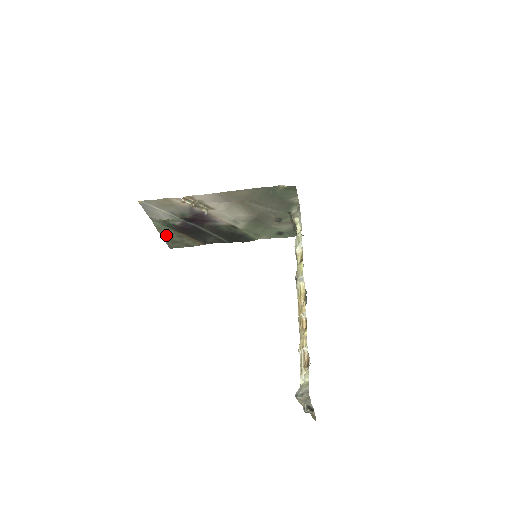
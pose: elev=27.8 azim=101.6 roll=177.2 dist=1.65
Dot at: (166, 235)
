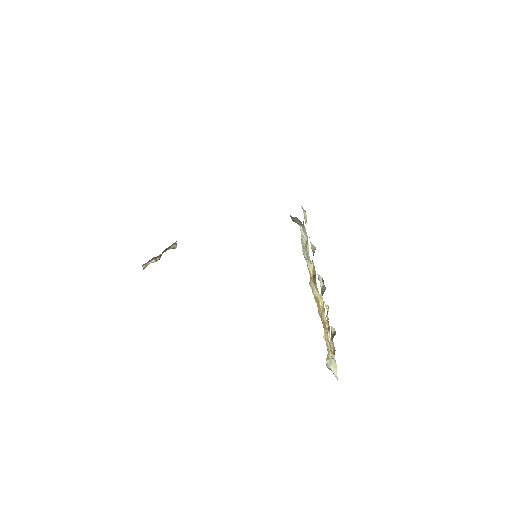
Dot at: occluded
